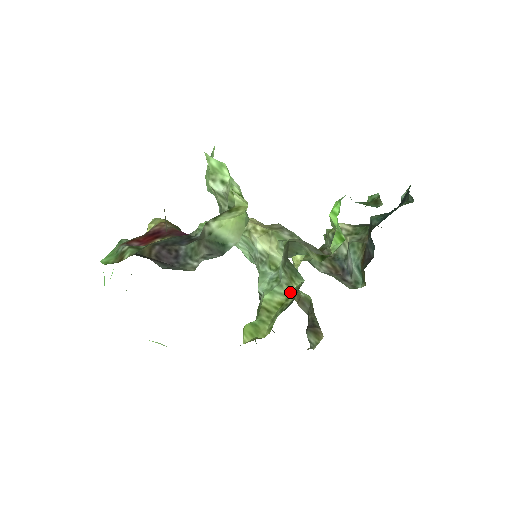
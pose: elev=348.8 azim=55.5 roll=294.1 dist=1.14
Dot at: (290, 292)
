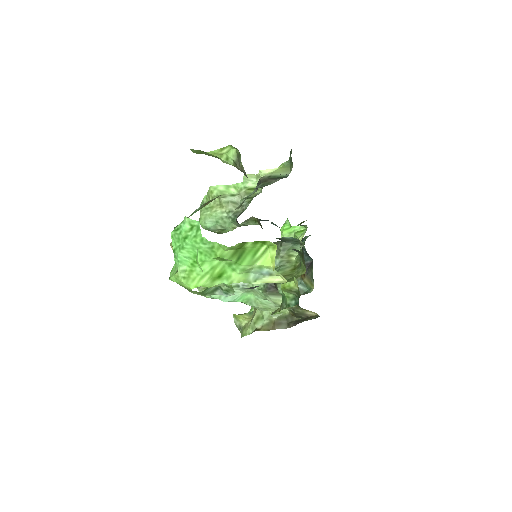
Dot at: (293, 263)
